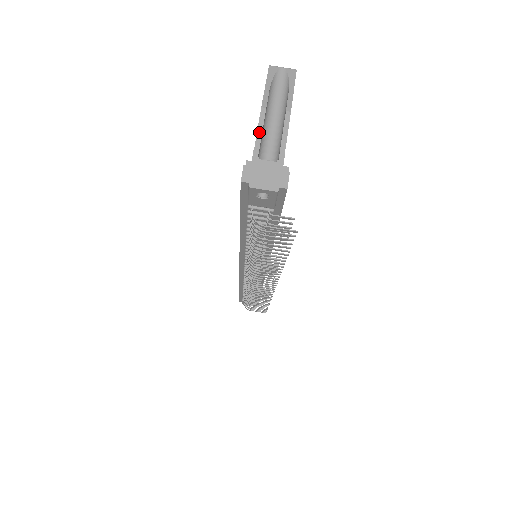
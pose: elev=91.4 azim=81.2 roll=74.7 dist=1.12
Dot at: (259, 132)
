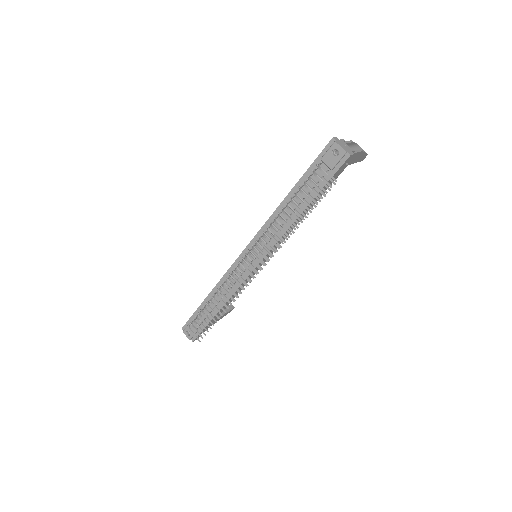
Dot at: (346, 142)
